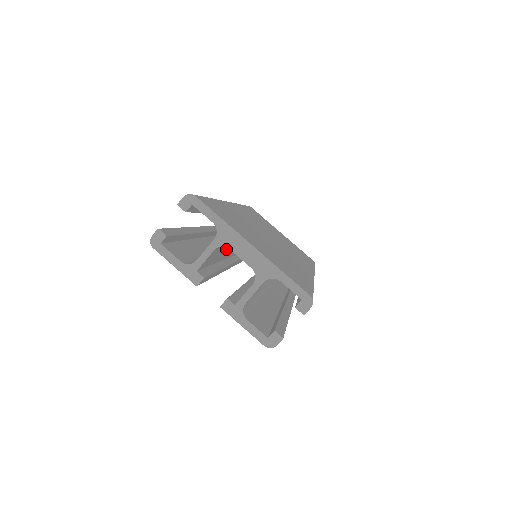
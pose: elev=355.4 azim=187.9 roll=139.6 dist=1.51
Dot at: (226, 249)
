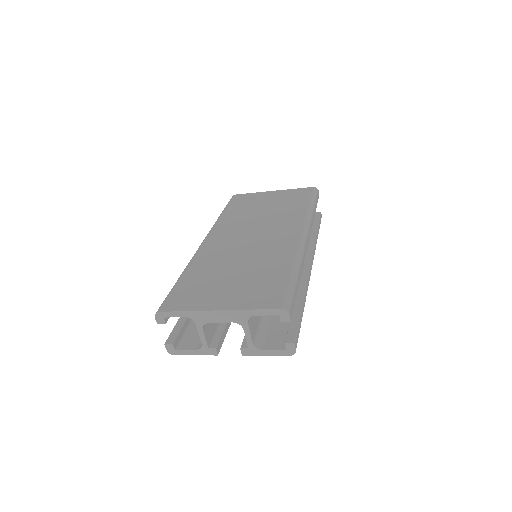
Dot at: occluded
